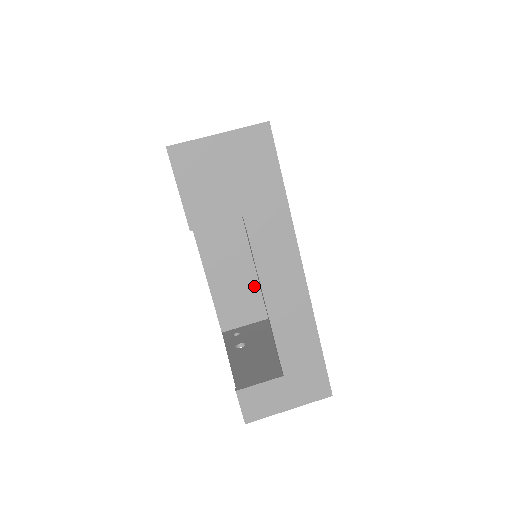
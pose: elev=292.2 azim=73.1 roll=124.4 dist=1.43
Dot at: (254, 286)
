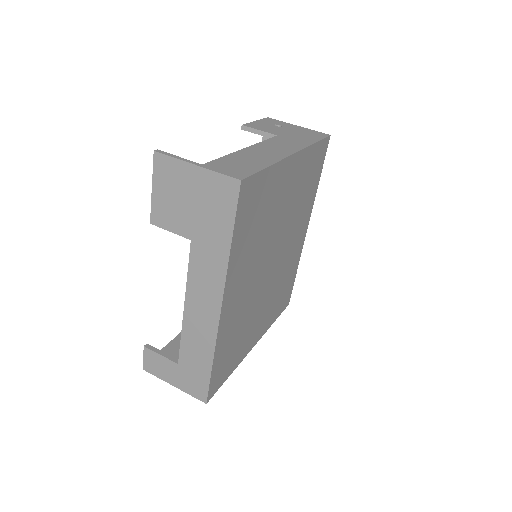
Dot at: occluded
